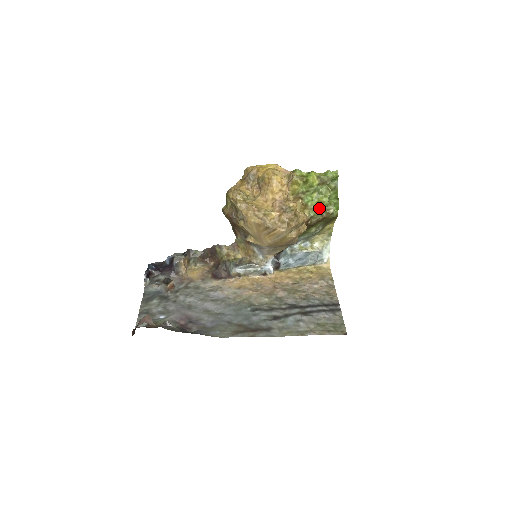
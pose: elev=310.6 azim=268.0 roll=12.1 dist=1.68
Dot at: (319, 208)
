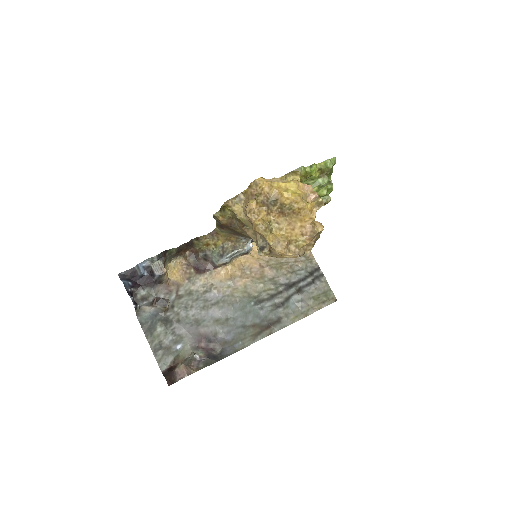
Dot at: occluded
